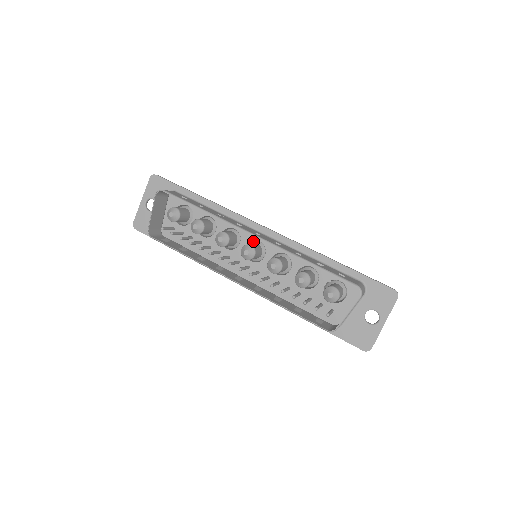
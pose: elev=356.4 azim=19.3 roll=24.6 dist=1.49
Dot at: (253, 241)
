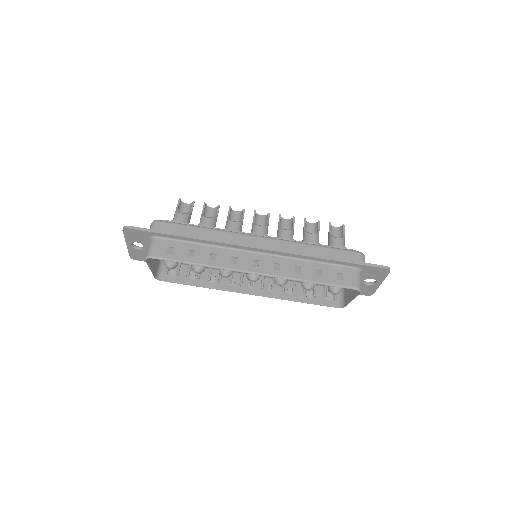
Dot at: occluded
